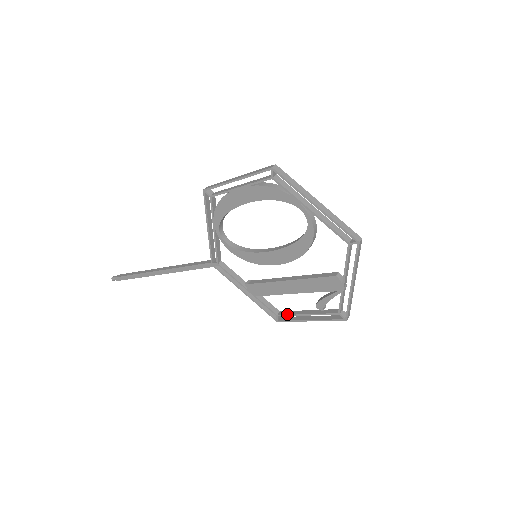
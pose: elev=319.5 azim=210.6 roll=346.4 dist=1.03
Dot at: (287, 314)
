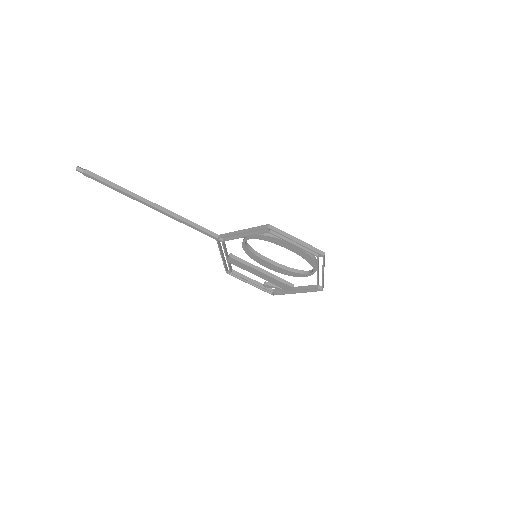
Dot at: (239, 276)
